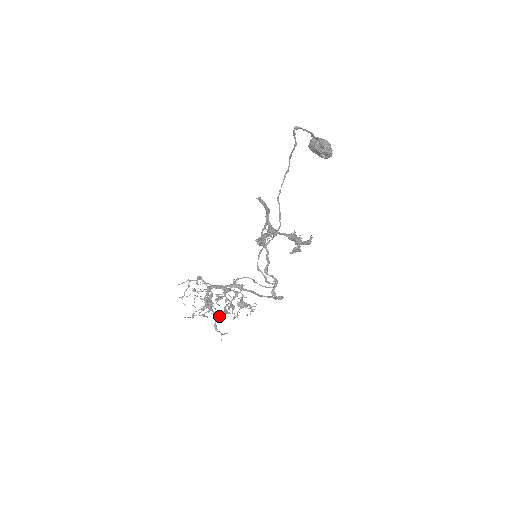
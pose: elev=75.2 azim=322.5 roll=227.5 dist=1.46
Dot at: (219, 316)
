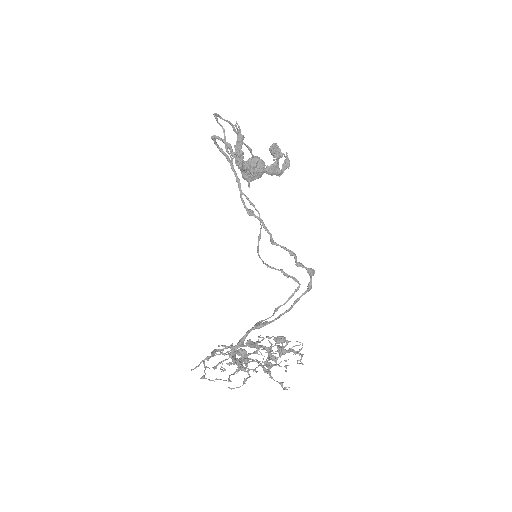
Dot at: occluded
